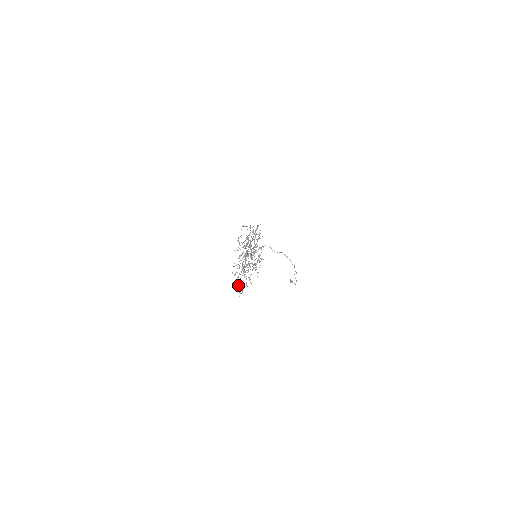
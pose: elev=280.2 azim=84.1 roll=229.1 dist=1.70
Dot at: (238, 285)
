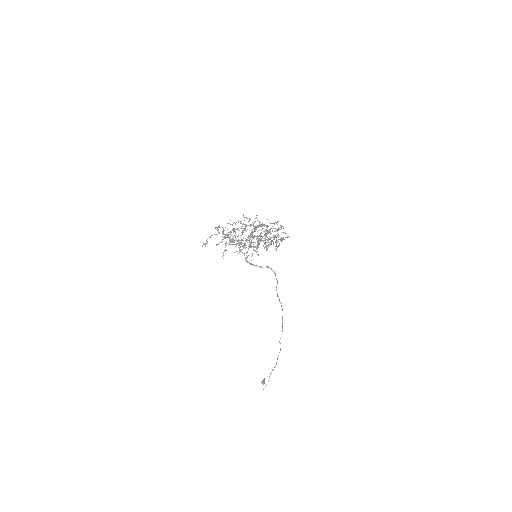
Dot at: (210, 236)
